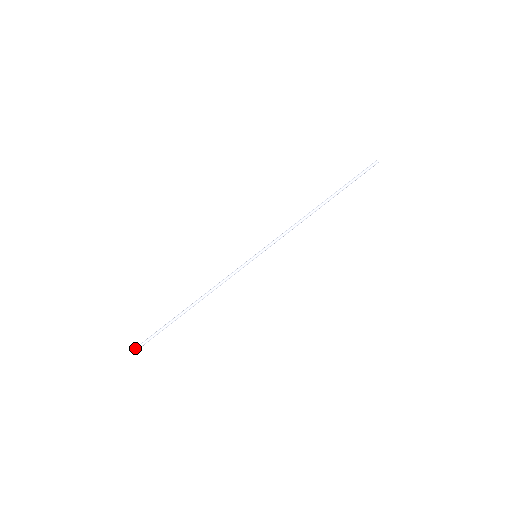
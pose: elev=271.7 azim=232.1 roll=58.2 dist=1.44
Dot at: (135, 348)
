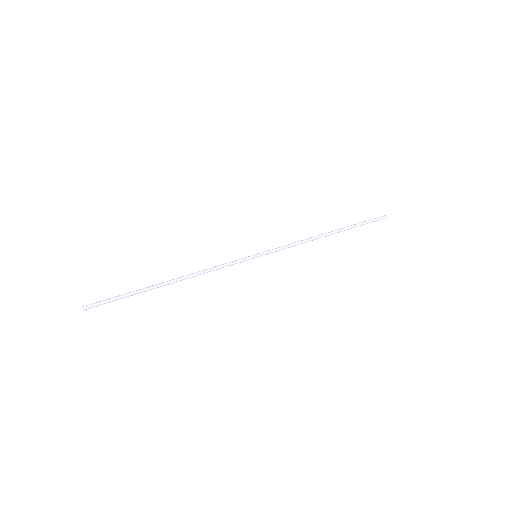
Dot at: occluded
